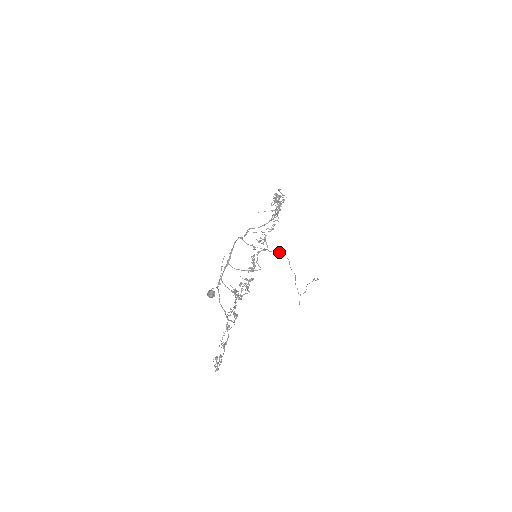
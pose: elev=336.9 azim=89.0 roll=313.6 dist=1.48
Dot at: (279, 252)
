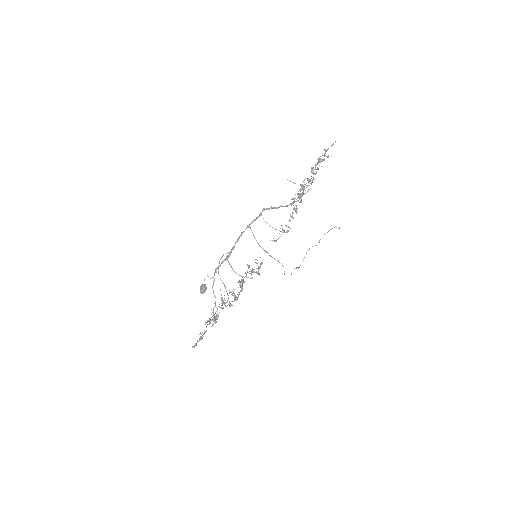
Dot at: (278, 261)
